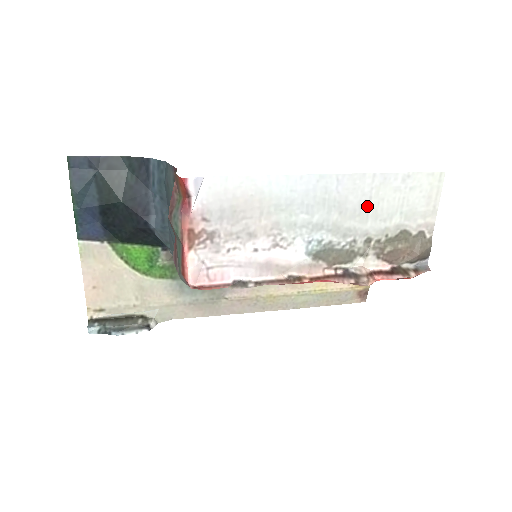
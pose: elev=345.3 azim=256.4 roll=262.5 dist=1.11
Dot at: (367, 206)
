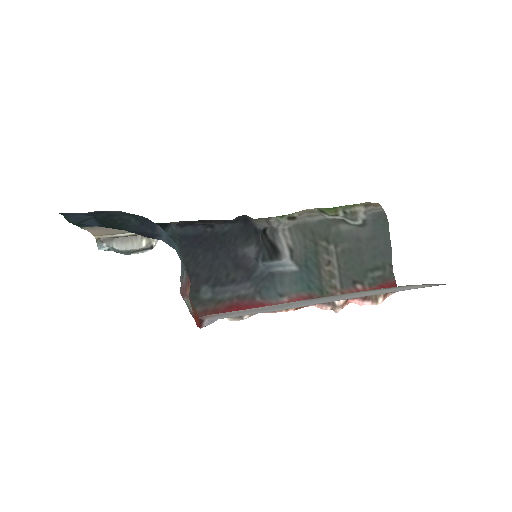
Dot at: (363, 294)
